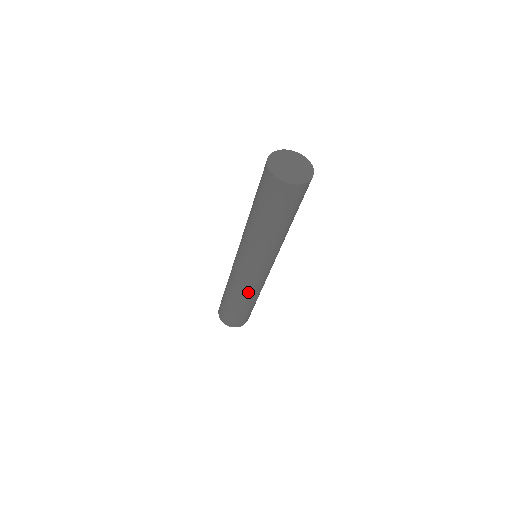
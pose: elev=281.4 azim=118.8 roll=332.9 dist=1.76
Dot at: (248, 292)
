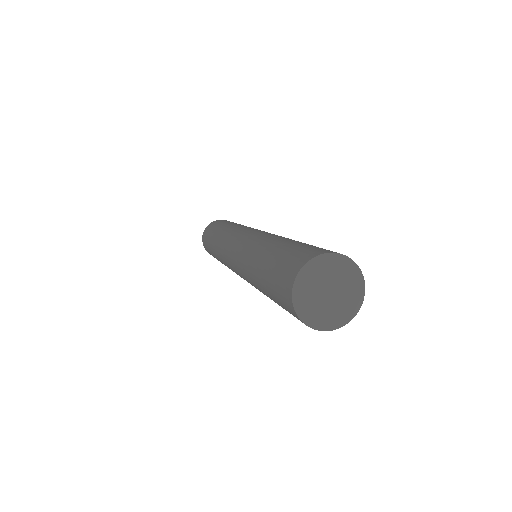
Dot at: occluded
